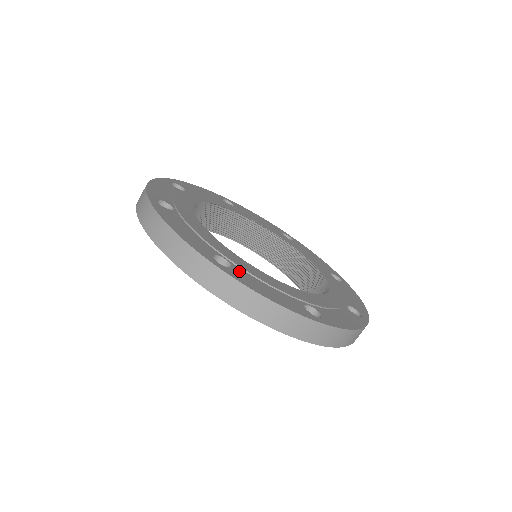
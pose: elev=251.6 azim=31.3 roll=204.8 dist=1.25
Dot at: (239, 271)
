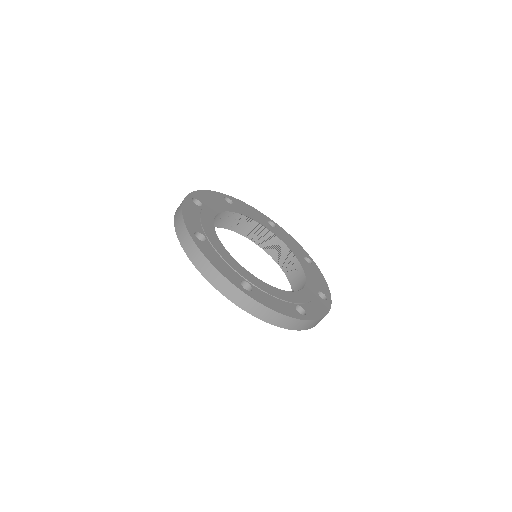
Dot at: (208, 245)
